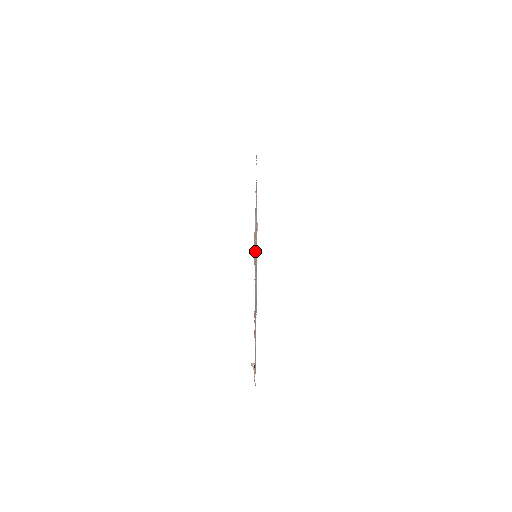
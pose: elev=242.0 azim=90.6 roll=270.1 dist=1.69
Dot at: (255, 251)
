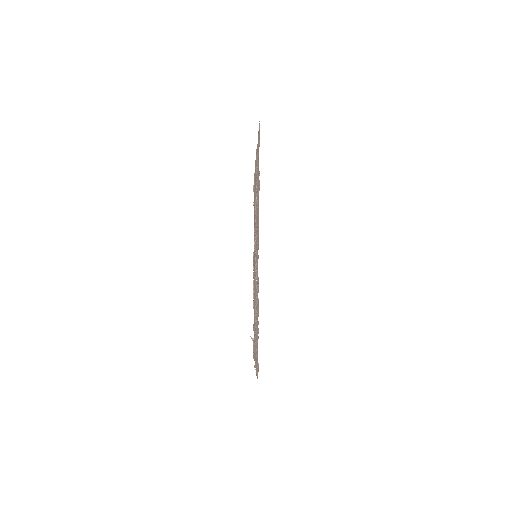
Dot at: (255, 250)
